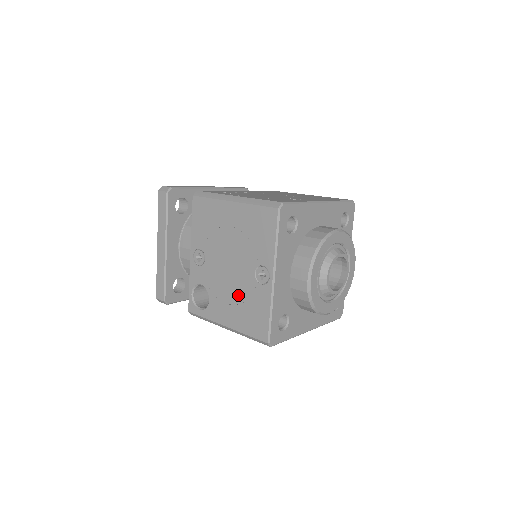
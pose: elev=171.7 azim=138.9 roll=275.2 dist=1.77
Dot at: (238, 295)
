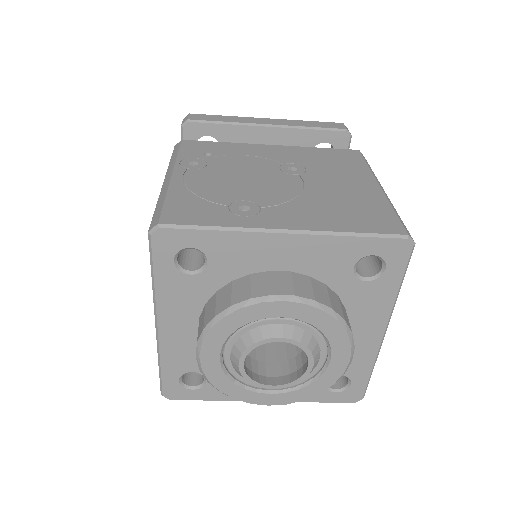
Dot at: occluded
